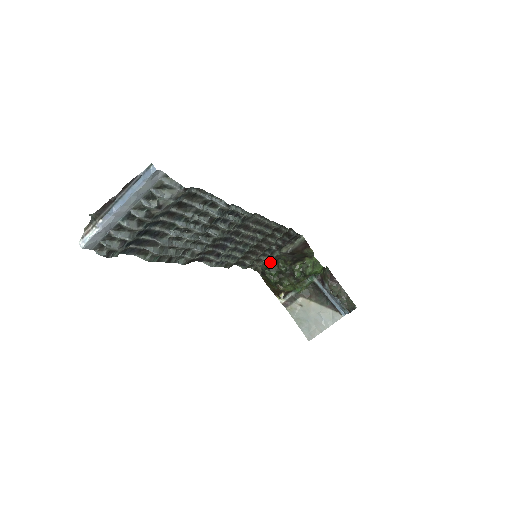
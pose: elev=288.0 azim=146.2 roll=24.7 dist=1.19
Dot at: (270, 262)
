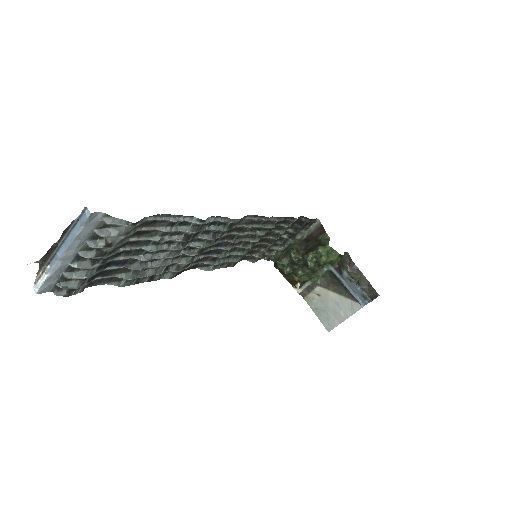
Dot at: (282, 252)
